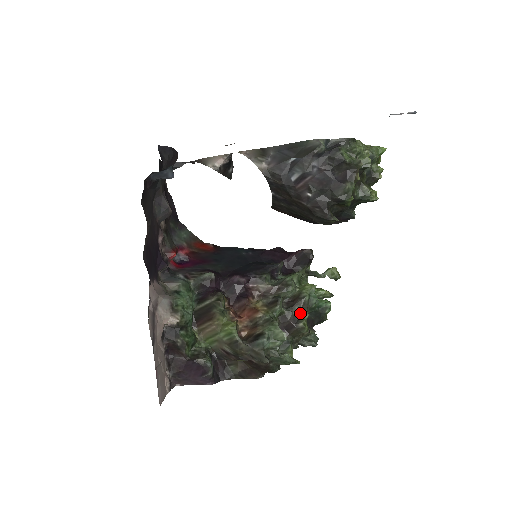
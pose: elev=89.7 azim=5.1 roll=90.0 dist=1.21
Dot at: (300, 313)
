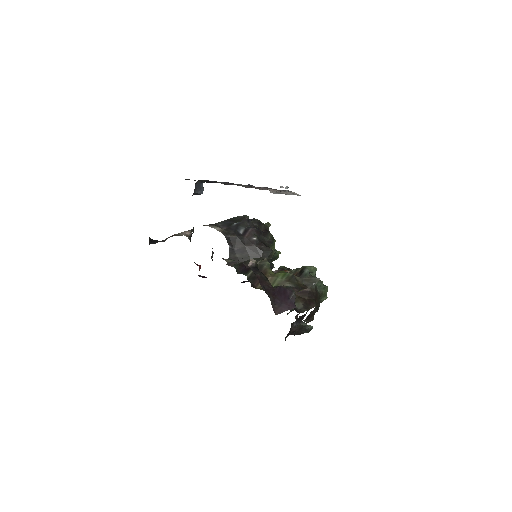
Dot at: occluded
